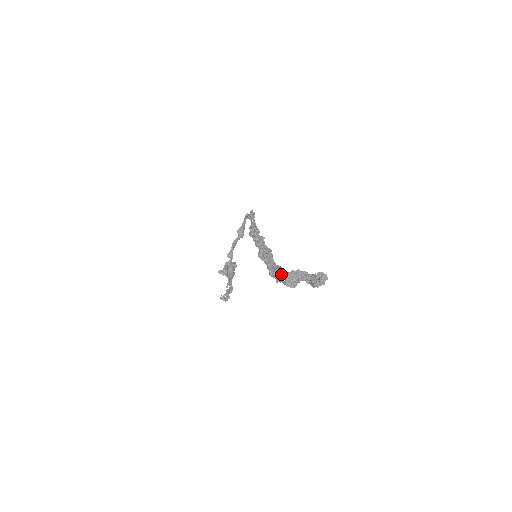
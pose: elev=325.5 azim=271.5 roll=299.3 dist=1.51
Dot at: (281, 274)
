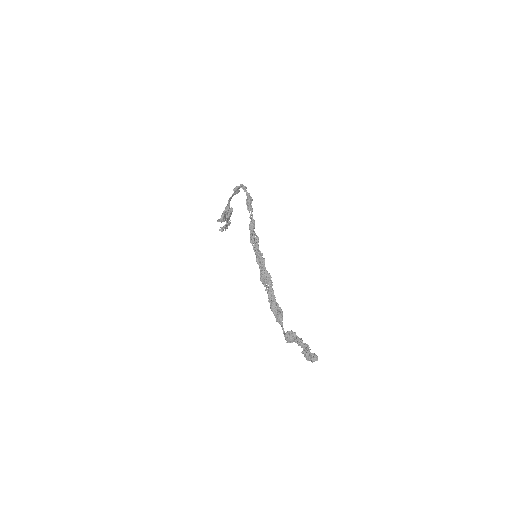
Dot at: (281, 321)
